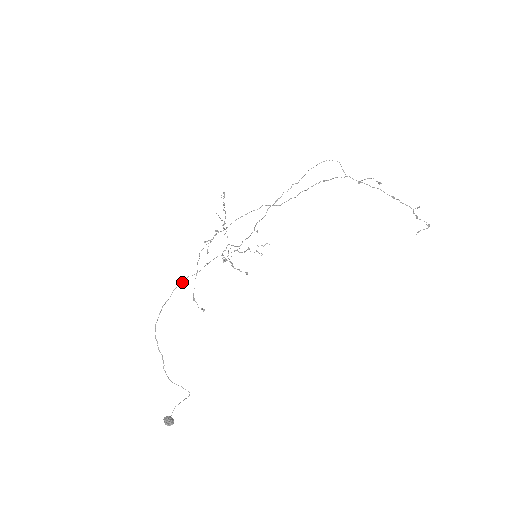
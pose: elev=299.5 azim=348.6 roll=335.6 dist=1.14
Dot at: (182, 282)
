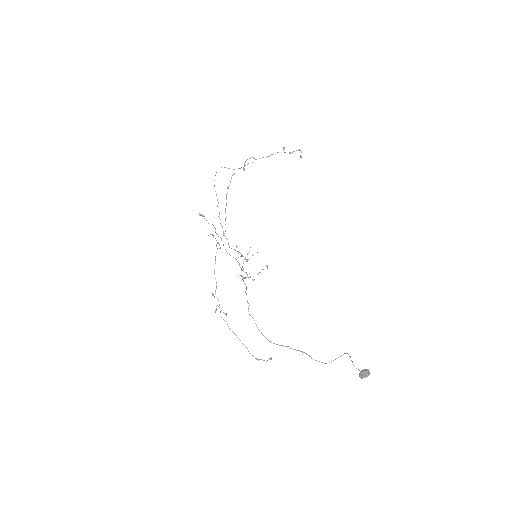
Dot at: (247, 300)
